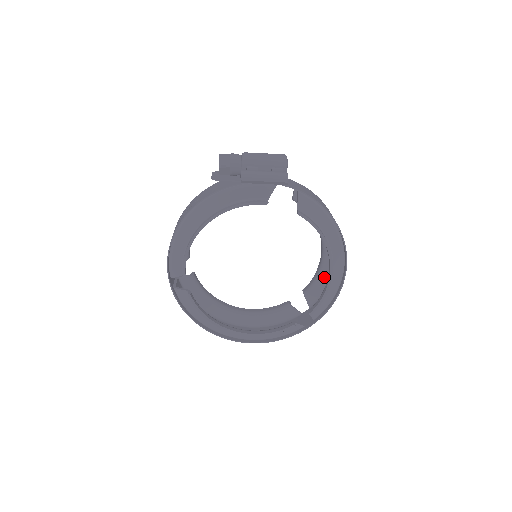
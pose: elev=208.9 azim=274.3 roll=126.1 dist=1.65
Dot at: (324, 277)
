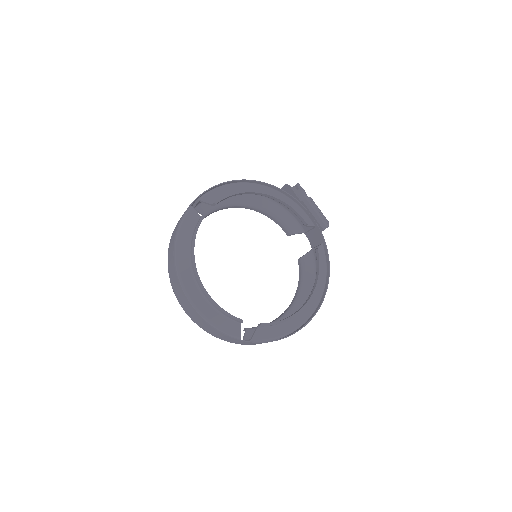
Dot at: occluded
